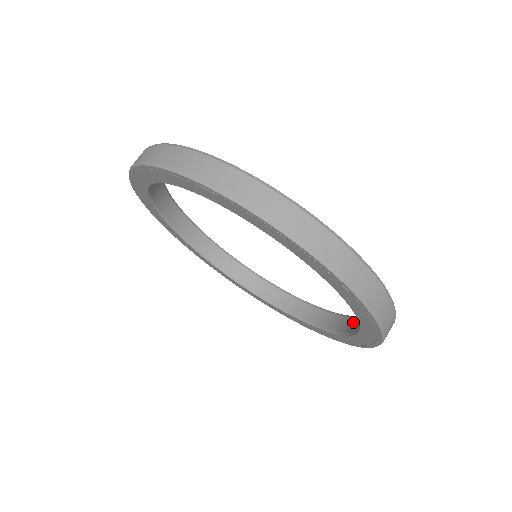
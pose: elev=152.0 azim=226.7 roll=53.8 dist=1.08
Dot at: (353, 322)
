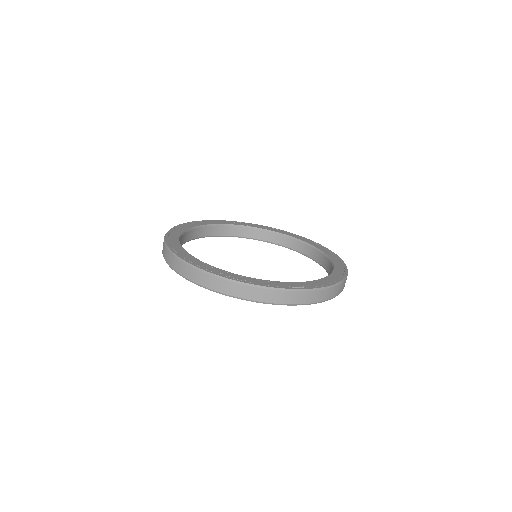
Dot at: occluded
